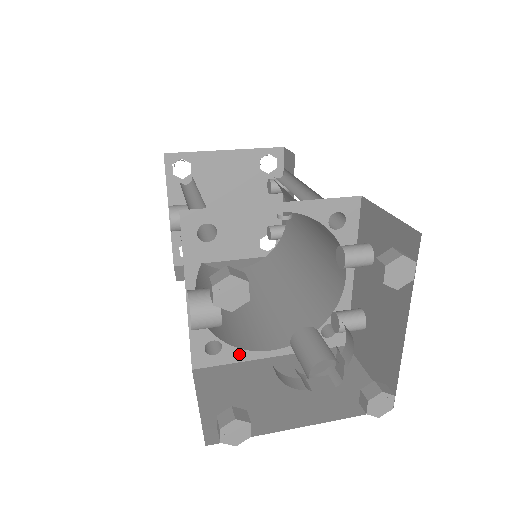
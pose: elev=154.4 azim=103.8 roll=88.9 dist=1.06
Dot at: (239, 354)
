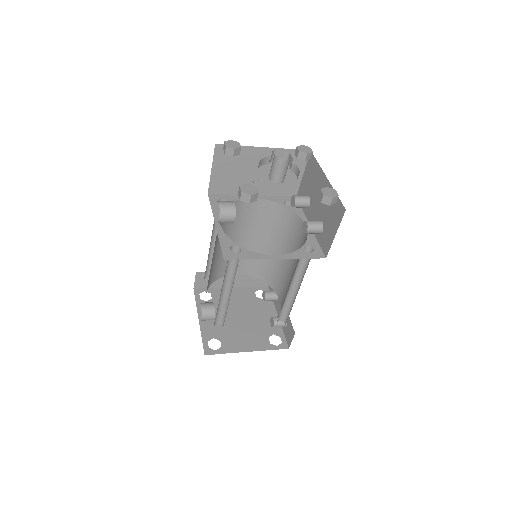
Dot at: (253, 255)
